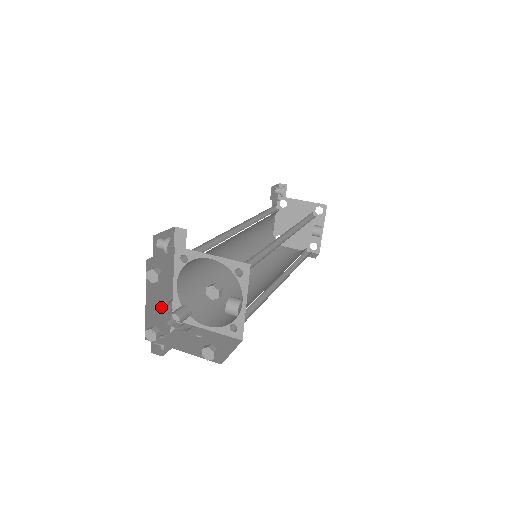
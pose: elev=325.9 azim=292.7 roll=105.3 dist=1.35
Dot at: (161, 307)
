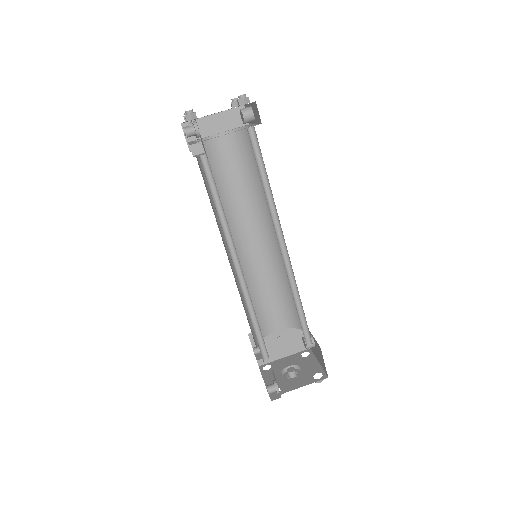
Dot at: occluded
